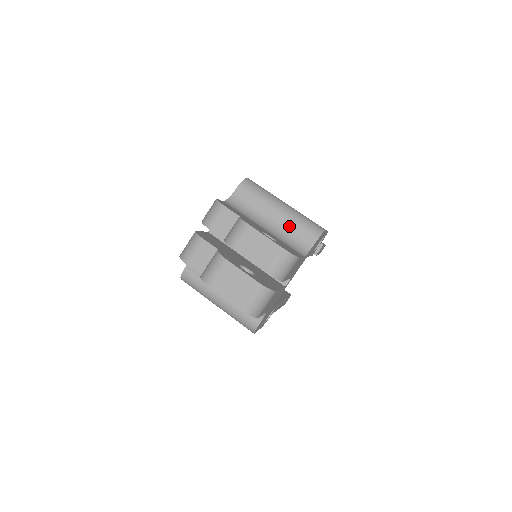
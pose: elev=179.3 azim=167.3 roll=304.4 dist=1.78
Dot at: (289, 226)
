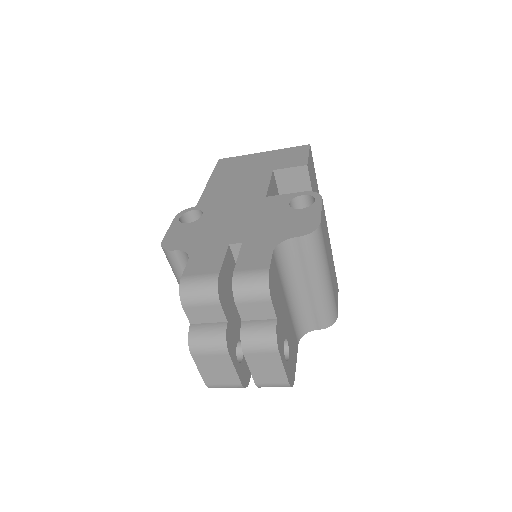
Dot at: (312, 304)
